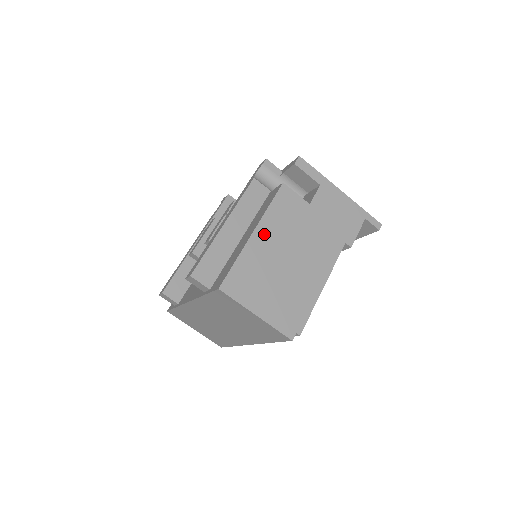
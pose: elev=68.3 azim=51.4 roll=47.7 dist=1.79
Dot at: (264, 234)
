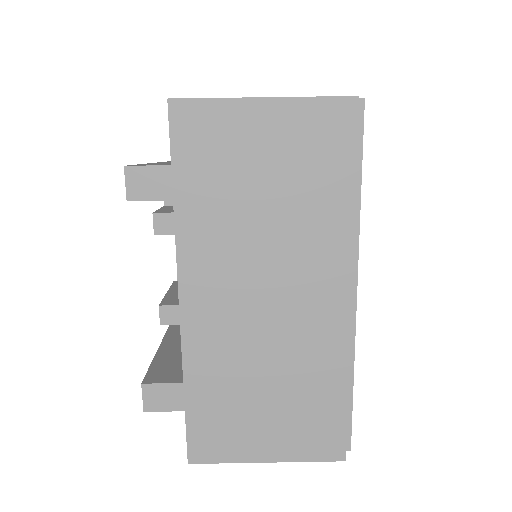
Dot at: occluded
